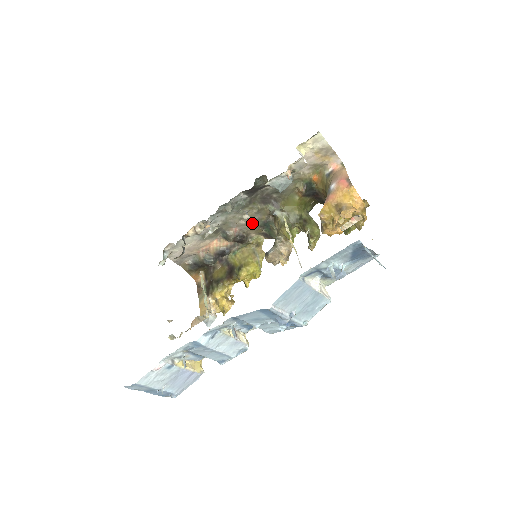
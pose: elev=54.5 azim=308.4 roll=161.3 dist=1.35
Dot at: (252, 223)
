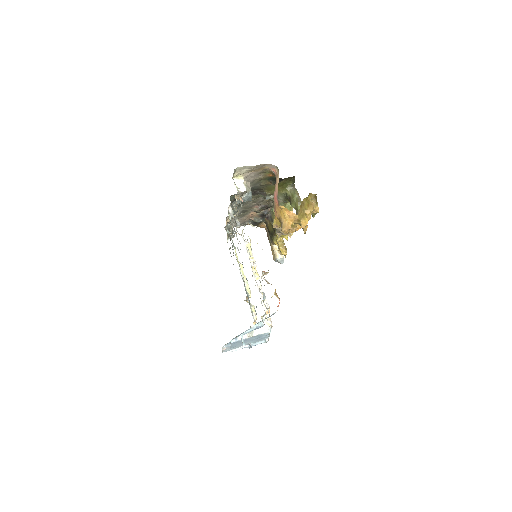
Dot at: (262, 201)
